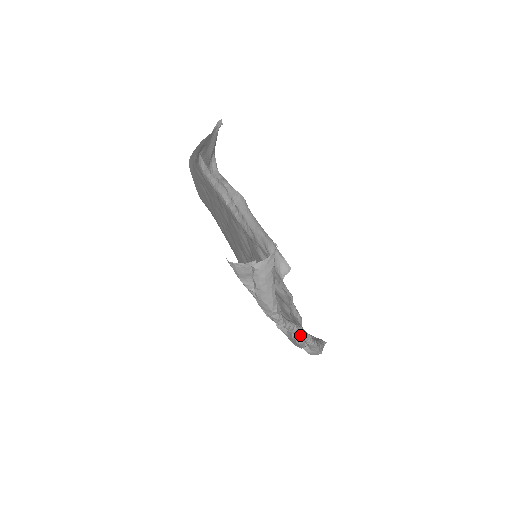
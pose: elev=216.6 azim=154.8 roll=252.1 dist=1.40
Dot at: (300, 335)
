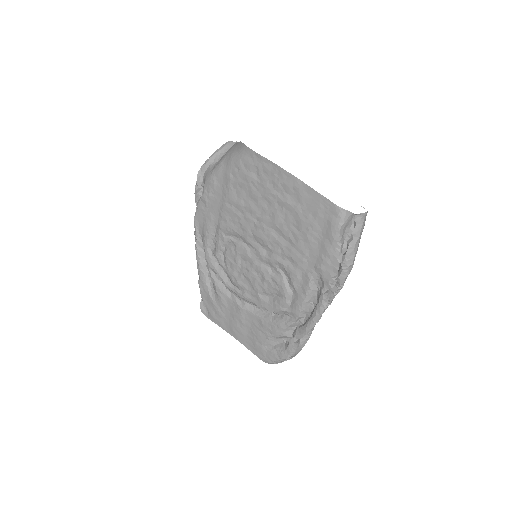
Dot at: occluded
